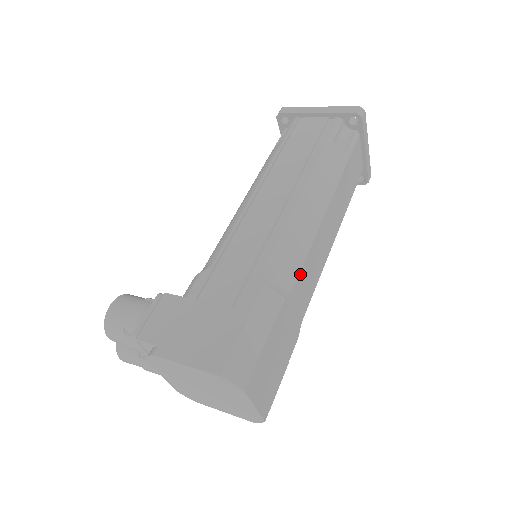
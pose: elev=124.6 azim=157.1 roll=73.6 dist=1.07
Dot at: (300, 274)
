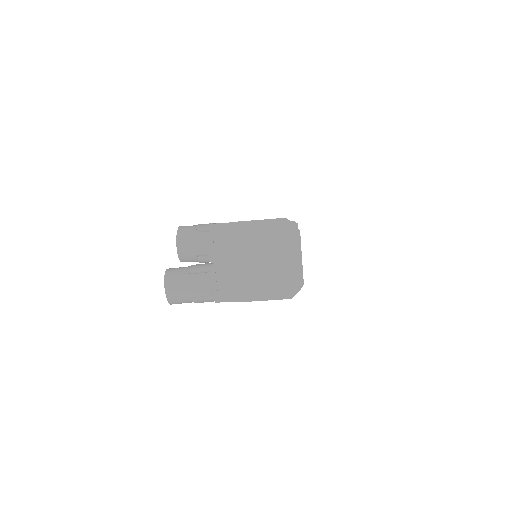
Dot at: occluded
